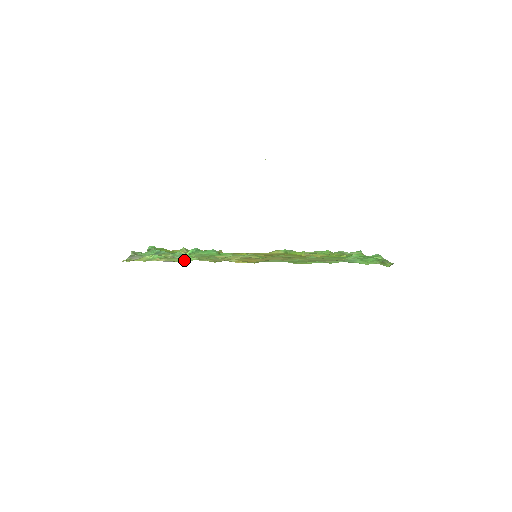
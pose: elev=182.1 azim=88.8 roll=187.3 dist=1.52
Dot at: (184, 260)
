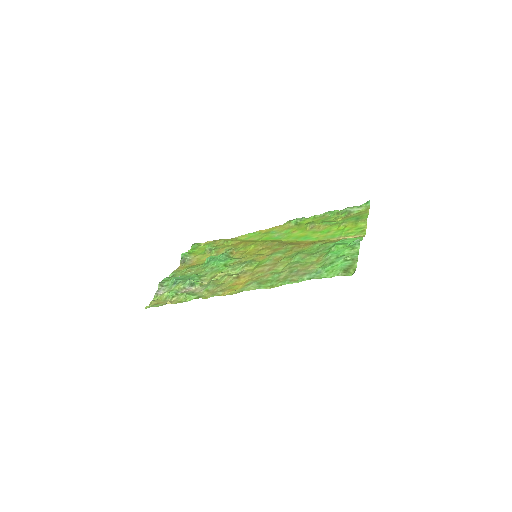
Dot at: (186, 299)
